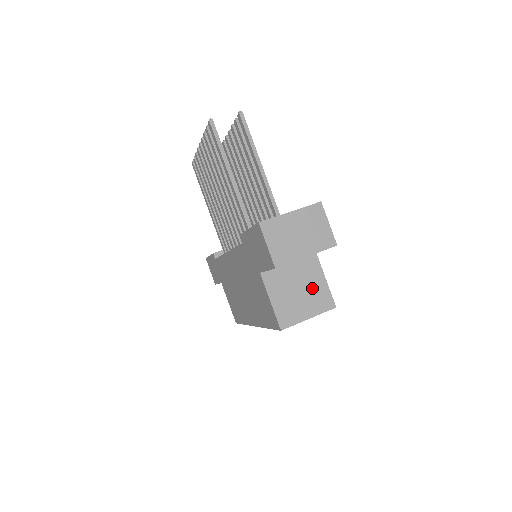
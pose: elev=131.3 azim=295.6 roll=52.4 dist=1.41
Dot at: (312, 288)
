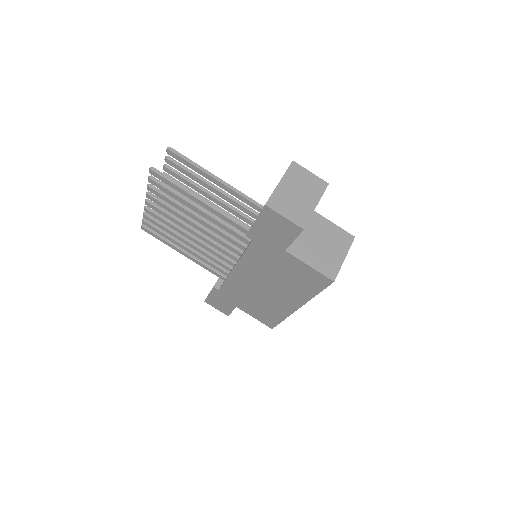
Dot at: (328, 235)
